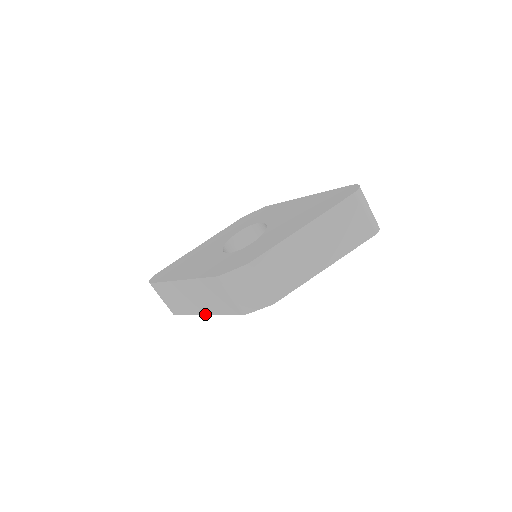
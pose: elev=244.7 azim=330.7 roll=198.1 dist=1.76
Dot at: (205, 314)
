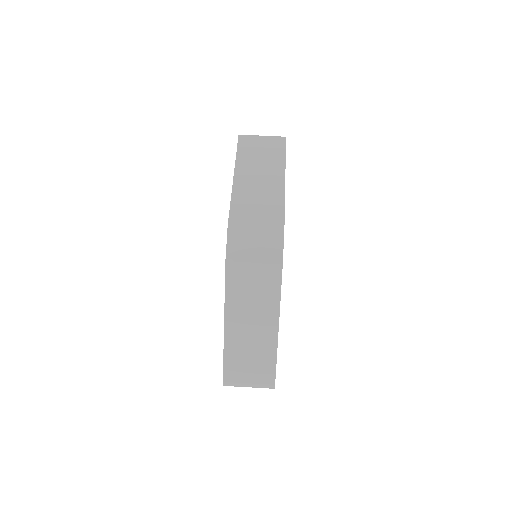
Dot at: (277, 327)
